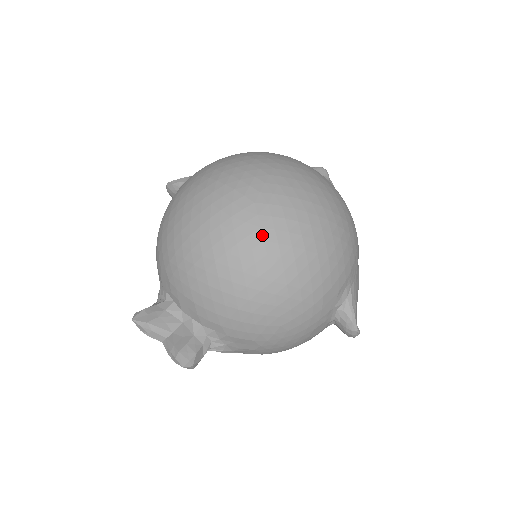
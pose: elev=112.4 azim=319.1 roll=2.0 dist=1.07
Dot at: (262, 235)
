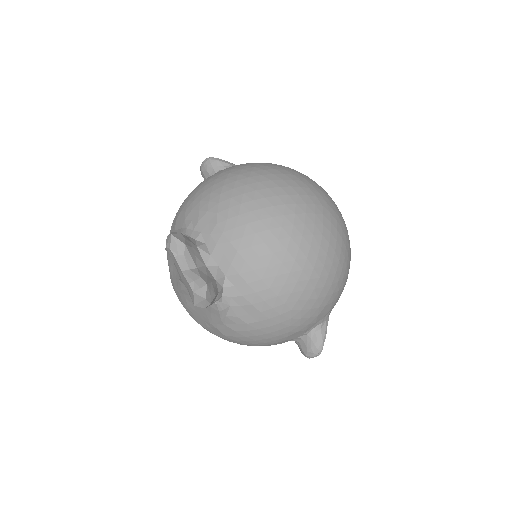
Dot at: (322, 230)
